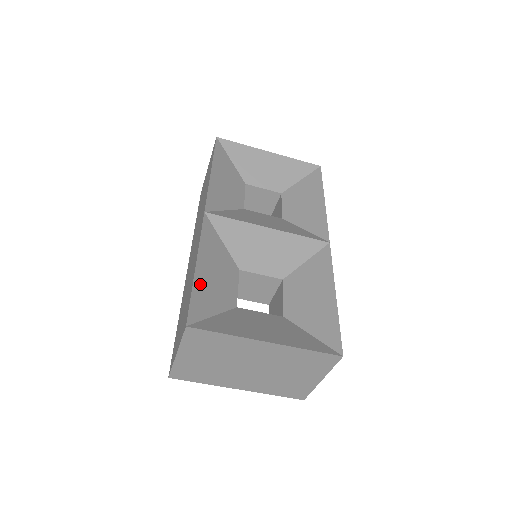
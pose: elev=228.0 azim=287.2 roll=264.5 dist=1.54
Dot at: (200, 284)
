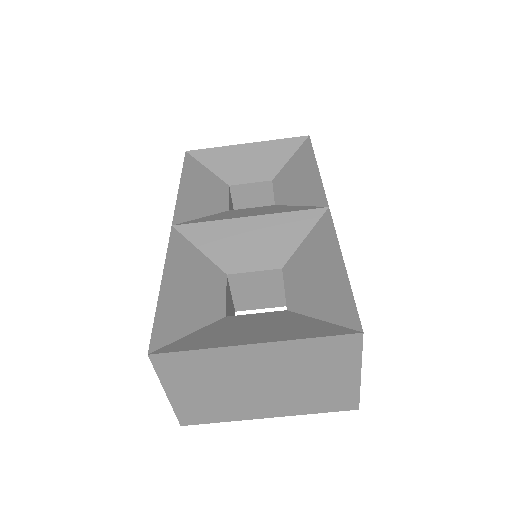
Dot at: (168, 302)
